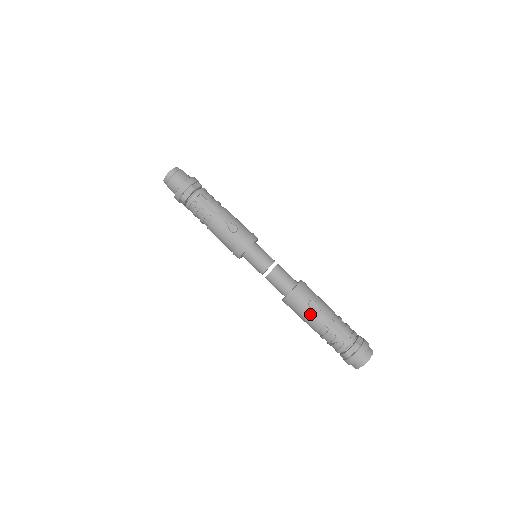
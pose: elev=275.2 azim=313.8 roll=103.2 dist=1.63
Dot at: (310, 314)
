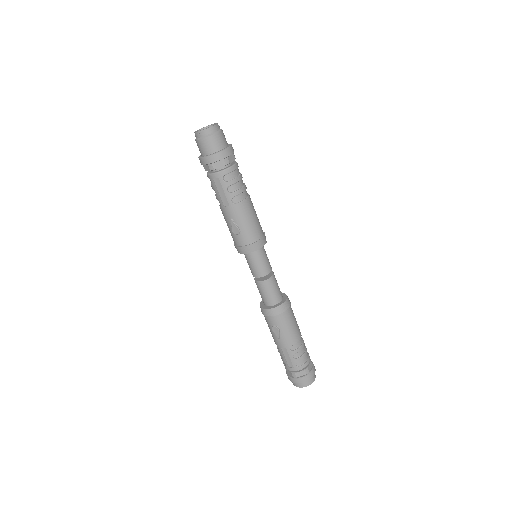
Dot at: (271, 331)
